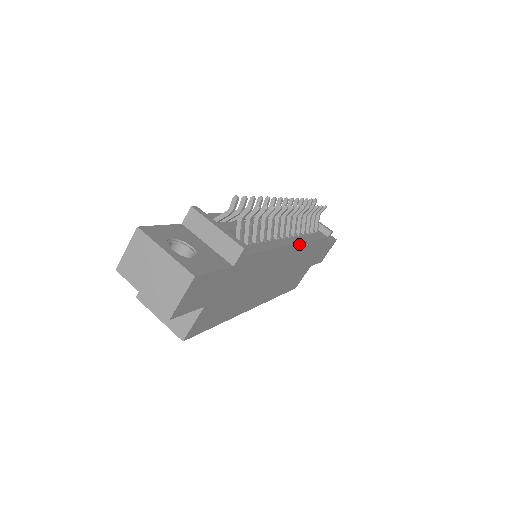
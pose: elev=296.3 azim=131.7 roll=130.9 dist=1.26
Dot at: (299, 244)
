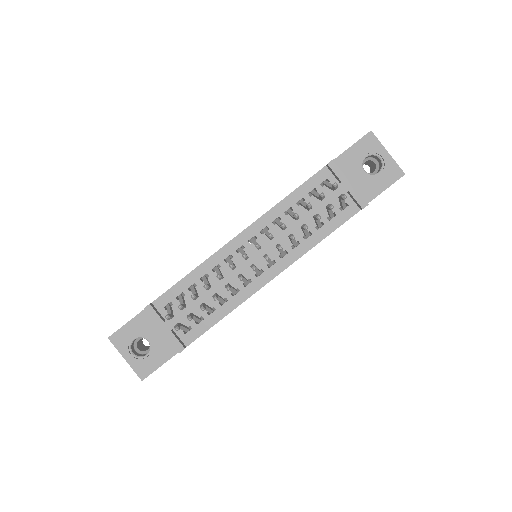
Dot at: occluded
